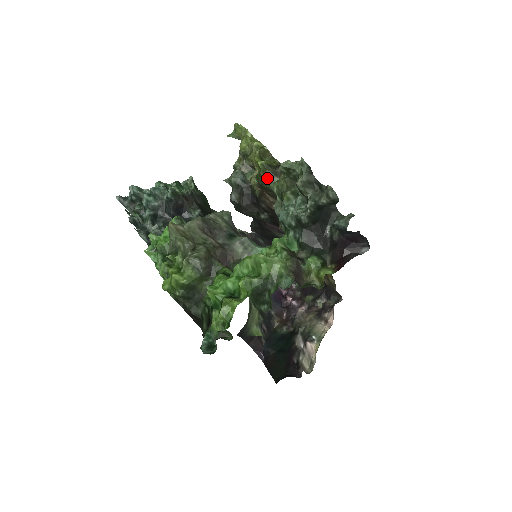
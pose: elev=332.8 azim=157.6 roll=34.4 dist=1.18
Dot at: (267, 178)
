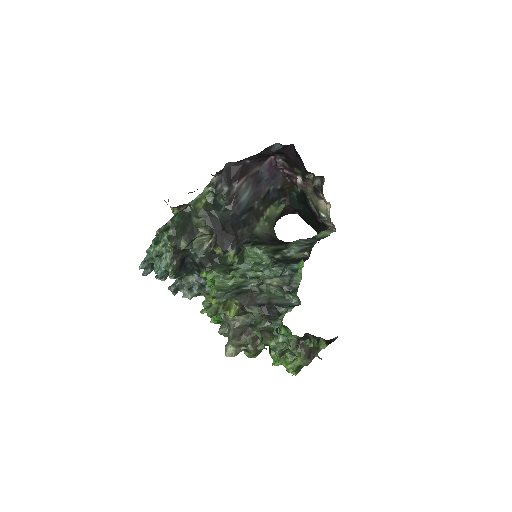
Dot at: occluded
